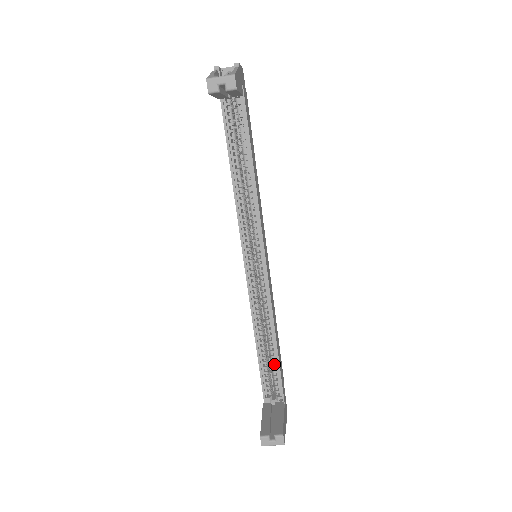
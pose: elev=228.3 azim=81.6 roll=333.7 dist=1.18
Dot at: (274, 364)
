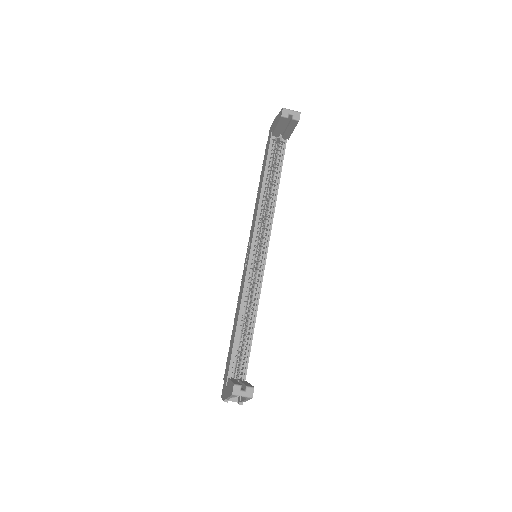
Dot at: (245, 349)
